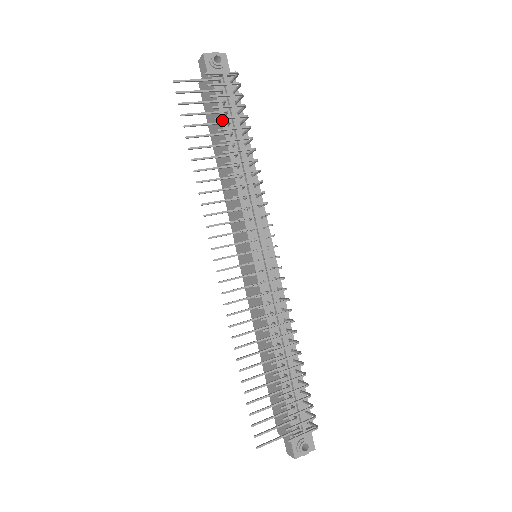
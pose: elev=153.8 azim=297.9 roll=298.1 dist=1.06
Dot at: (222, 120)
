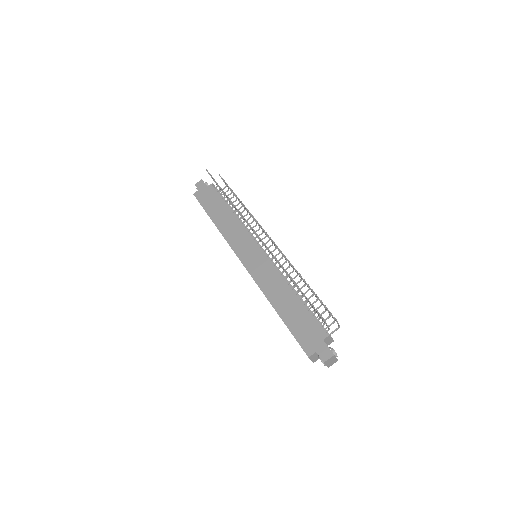
Dot at: (222, 198)
